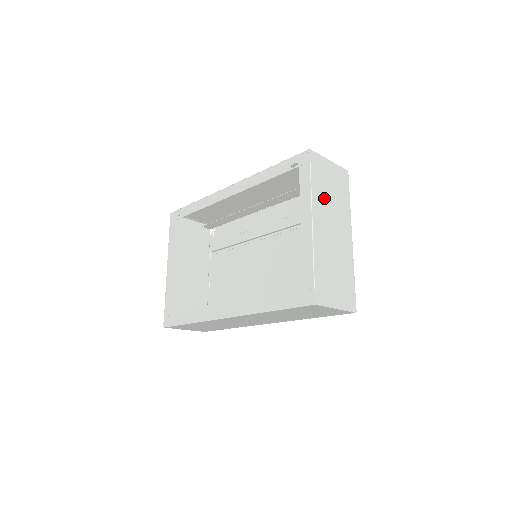
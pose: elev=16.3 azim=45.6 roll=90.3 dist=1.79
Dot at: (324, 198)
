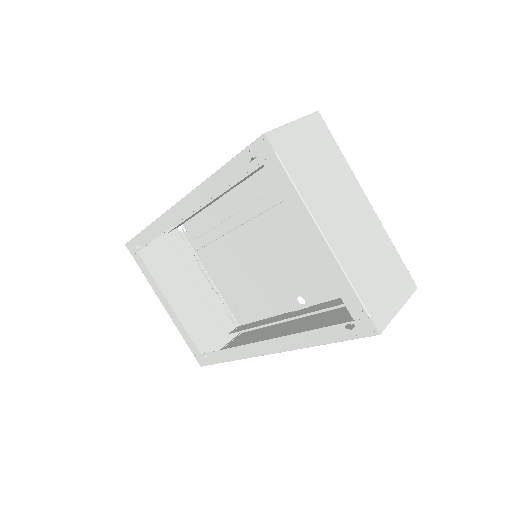
Dot at: (316, 185)
